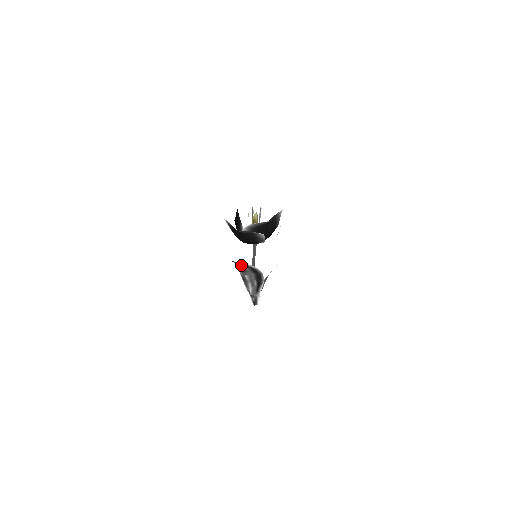
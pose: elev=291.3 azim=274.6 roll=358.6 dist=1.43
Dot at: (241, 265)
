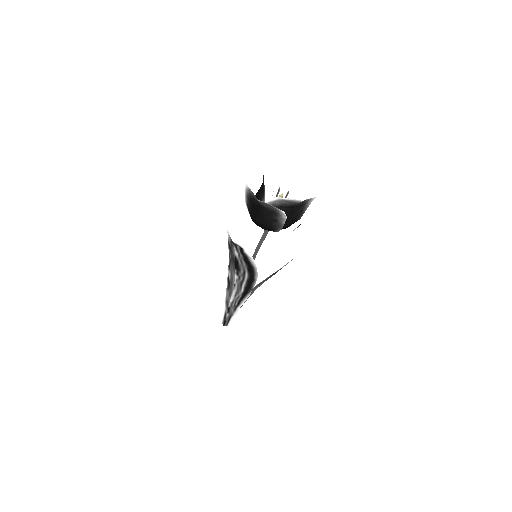
Dot at: (240, 255)
